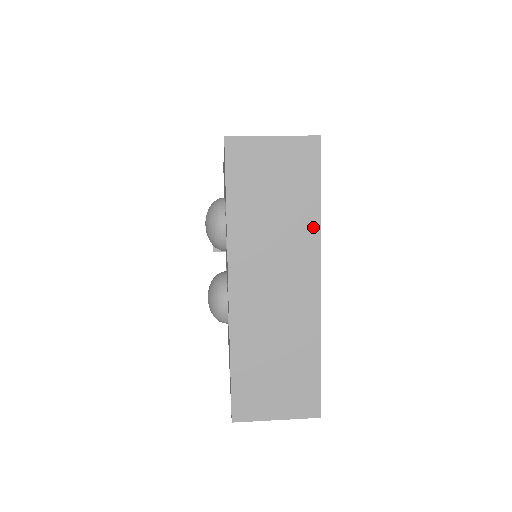
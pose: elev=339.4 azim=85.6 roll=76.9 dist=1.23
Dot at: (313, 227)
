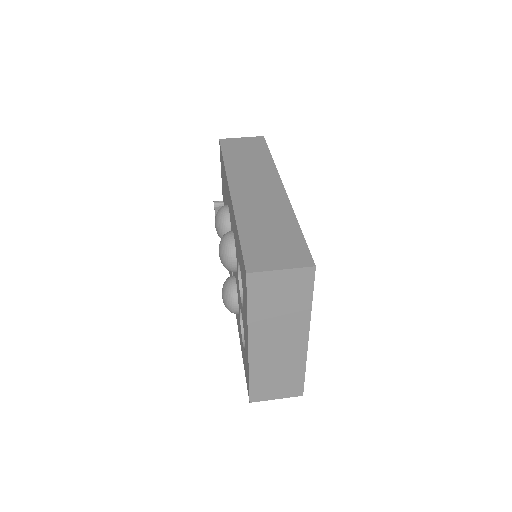
Dot at: (306, 314)
